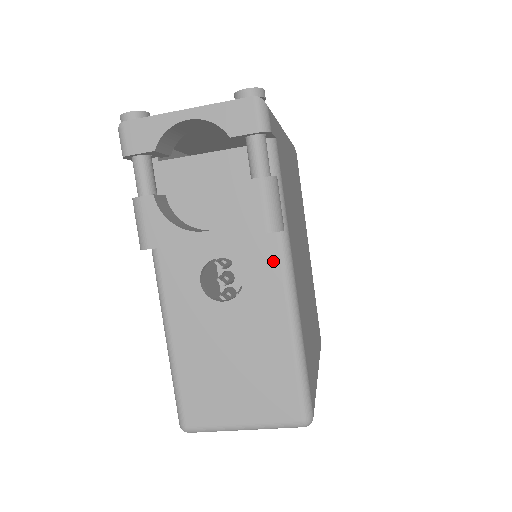
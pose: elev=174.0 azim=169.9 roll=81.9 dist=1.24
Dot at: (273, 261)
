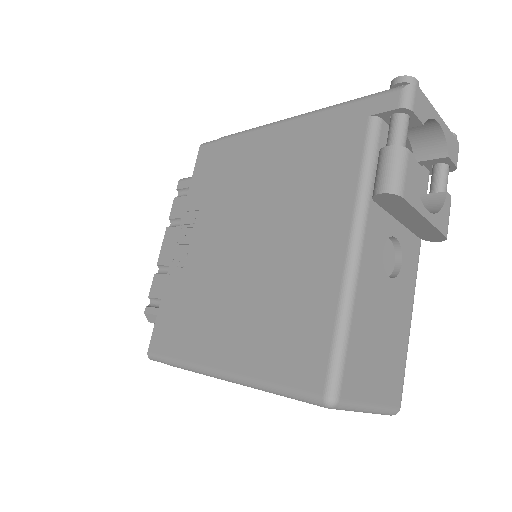
Dot at: (415, 261)
